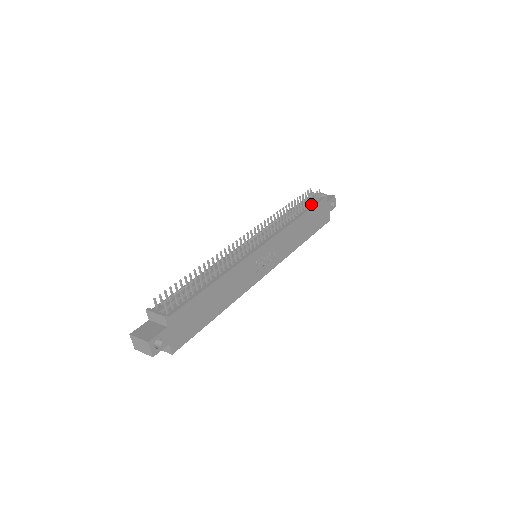
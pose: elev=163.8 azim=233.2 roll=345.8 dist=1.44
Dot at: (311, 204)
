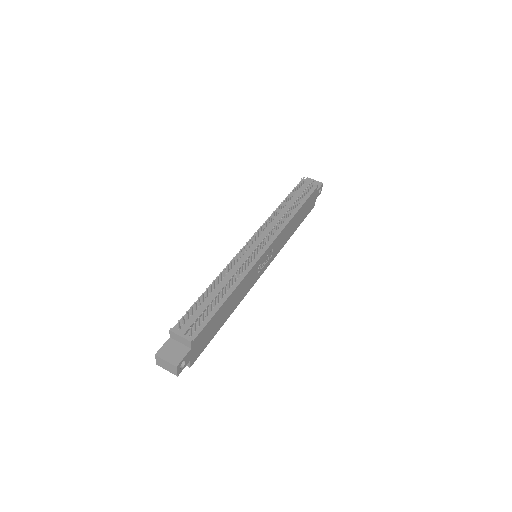
Dot at: (304, 196)
